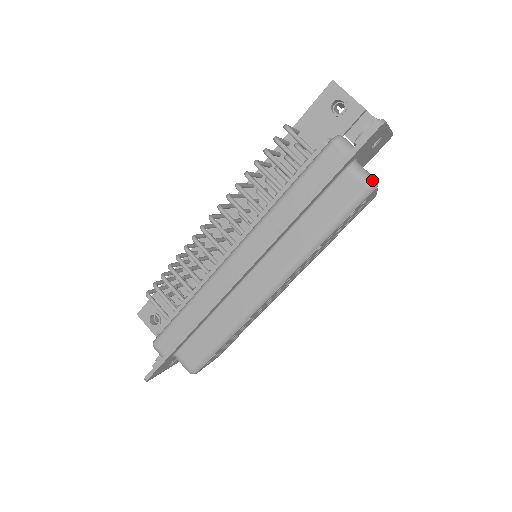
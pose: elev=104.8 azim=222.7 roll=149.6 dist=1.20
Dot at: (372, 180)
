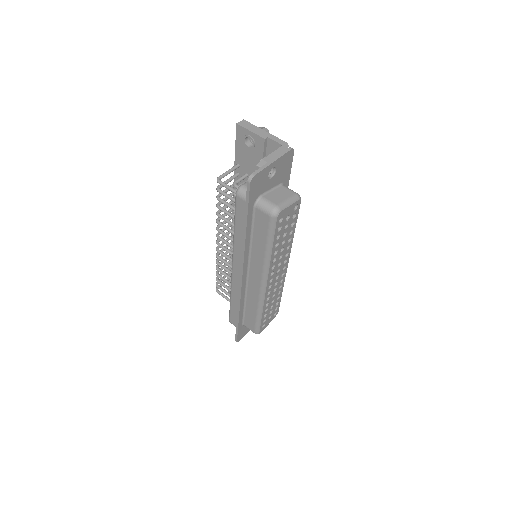
Dot at: (273, 210)
